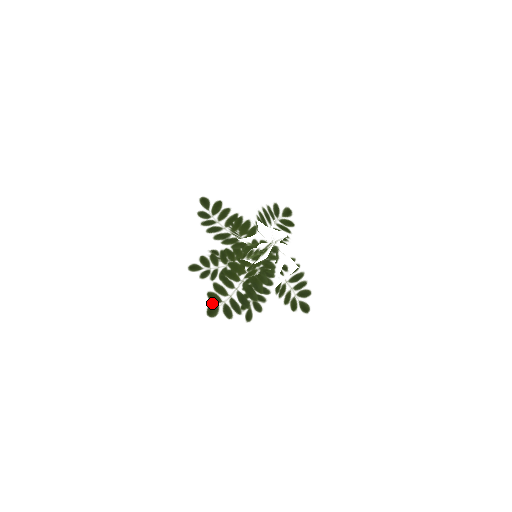
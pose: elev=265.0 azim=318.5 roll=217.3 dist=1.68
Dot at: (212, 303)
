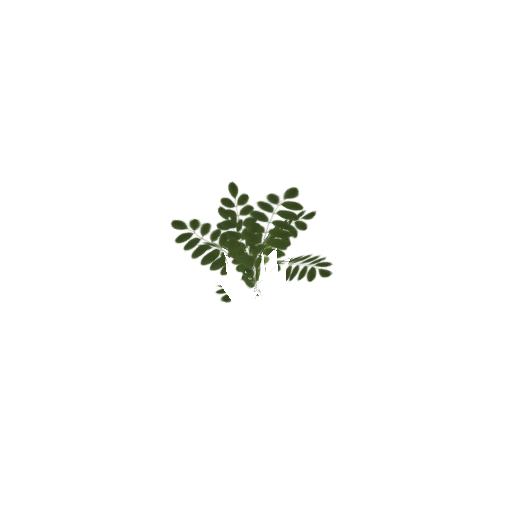
Dot at: (224, 294)
